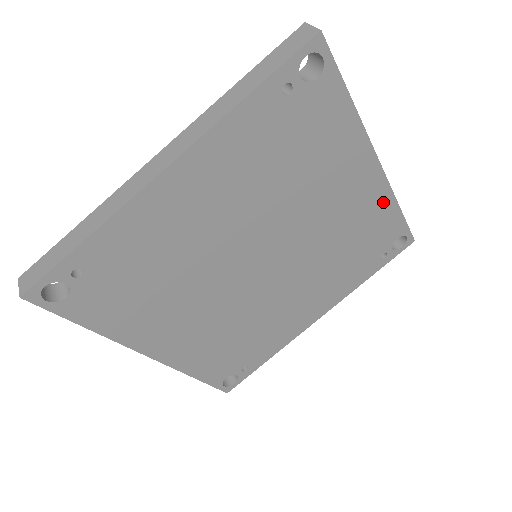
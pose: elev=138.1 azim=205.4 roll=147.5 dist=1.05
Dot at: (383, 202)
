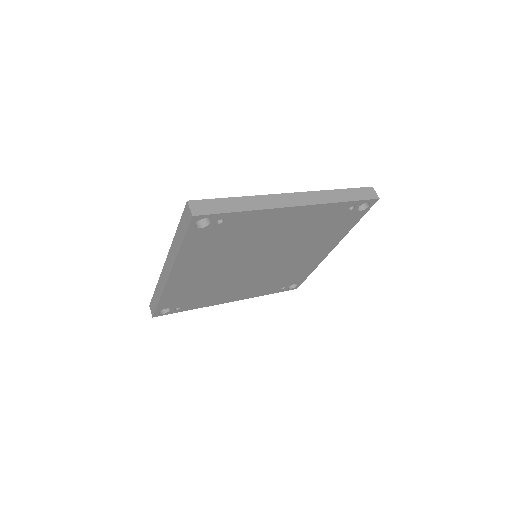
Dot at: (313, 266)
